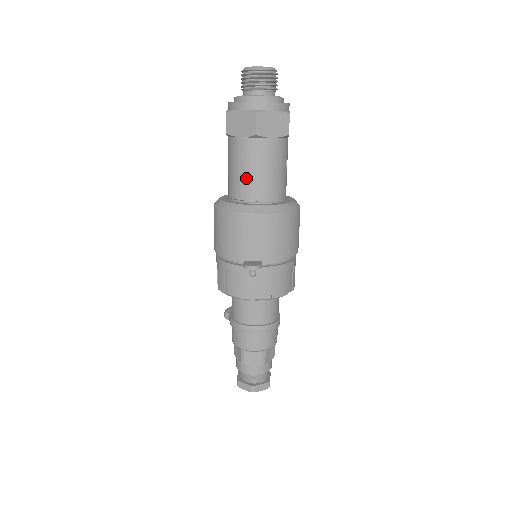
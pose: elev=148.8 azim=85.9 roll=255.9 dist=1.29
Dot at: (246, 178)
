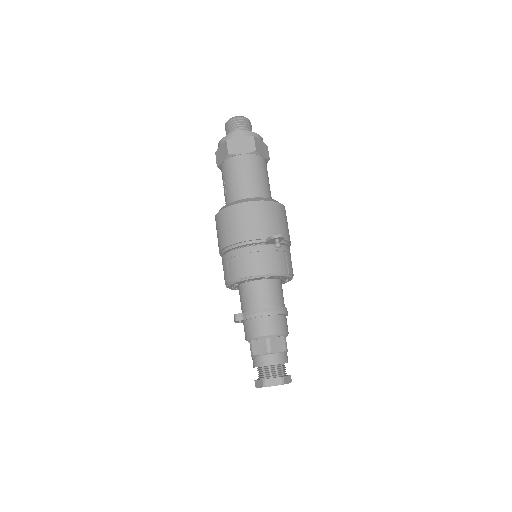
Dot at: (251, 182)
